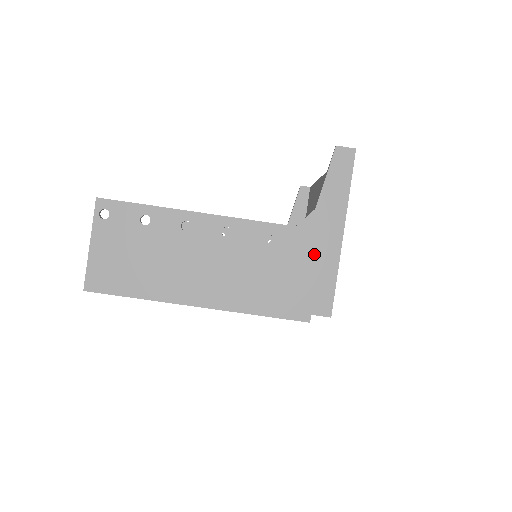
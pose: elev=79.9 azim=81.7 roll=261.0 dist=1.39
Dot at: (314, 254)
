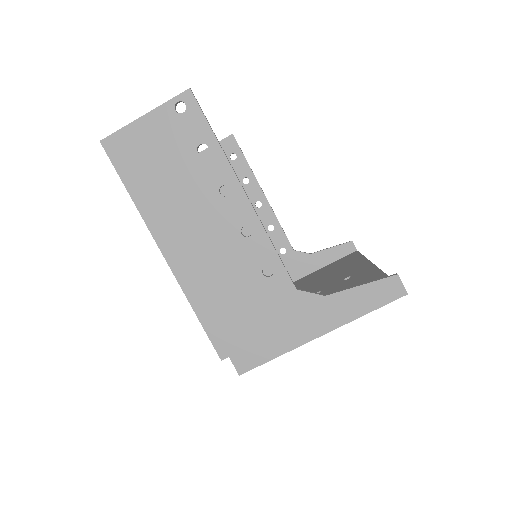
Dot at: (284, 323)
